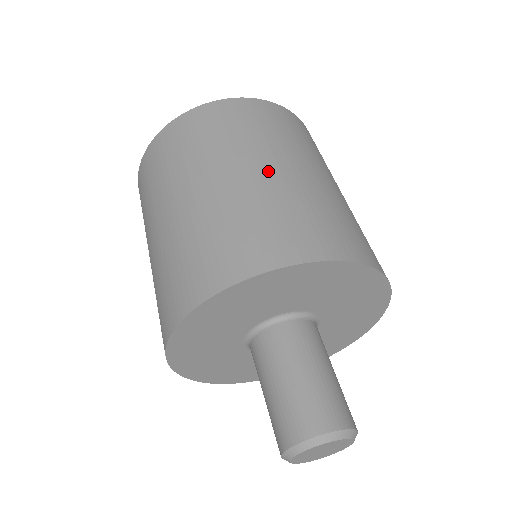
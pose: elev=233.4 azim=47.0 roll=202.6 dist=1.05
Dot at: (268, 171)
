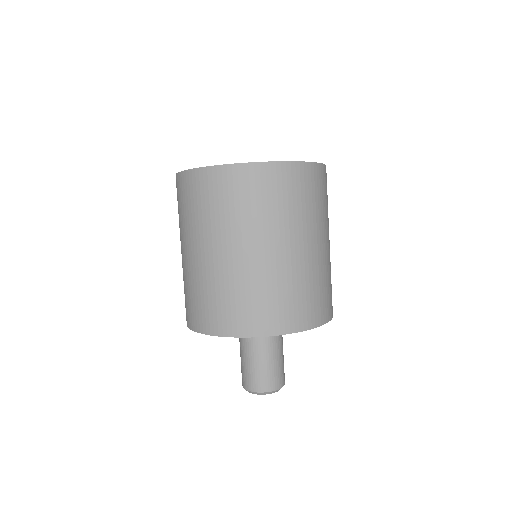
Dot at: (309, 251)
